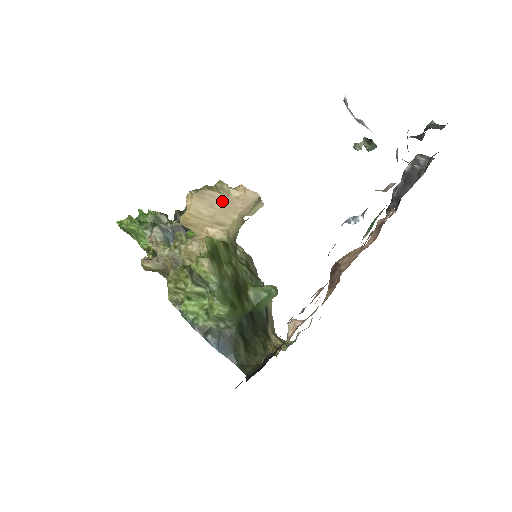
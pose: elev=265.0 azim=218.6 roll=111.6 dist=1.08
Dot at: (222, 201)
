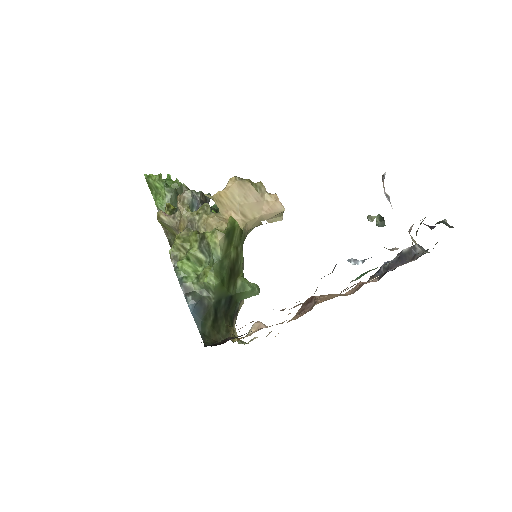
Dot at: (255, 198)
